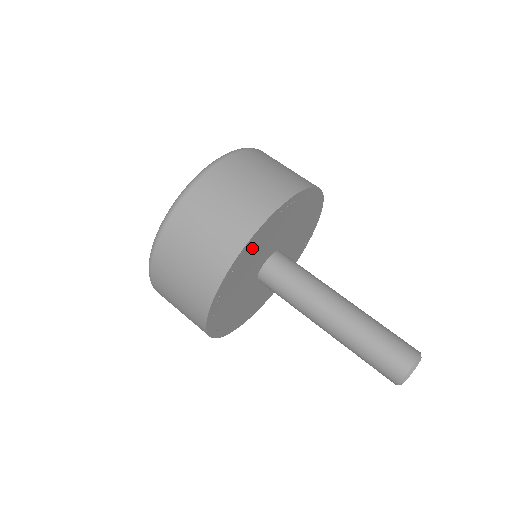
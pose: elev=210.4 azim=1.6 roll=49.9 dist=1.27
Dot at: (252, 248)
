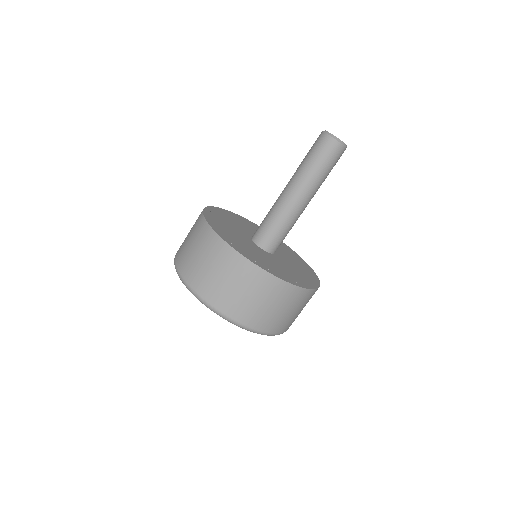
Dot at: (217, 224)
